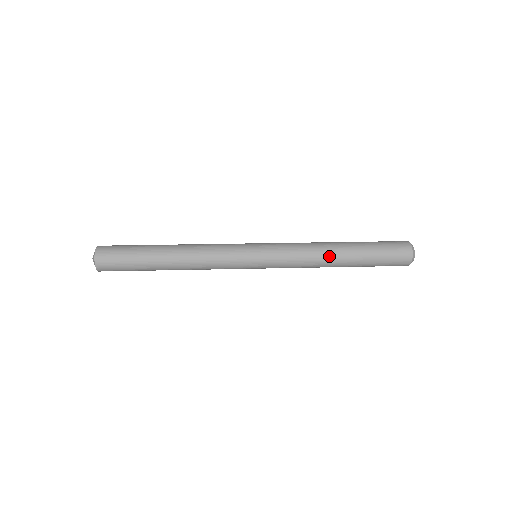
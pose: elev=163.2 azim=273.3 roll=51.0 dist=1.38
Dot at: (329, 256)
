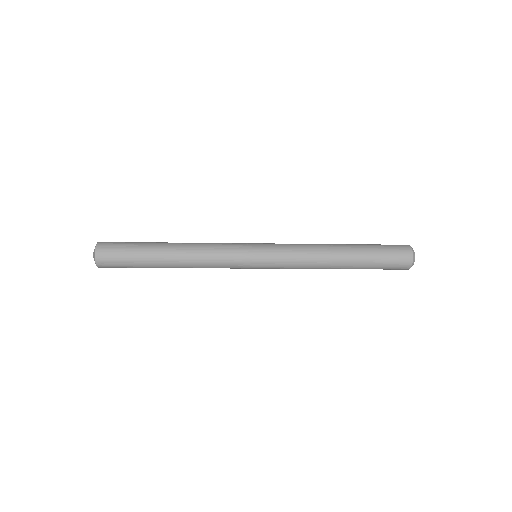
Dot at: (328, 246)
